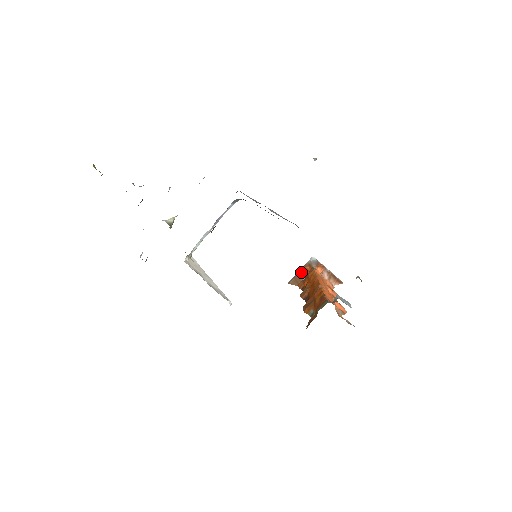
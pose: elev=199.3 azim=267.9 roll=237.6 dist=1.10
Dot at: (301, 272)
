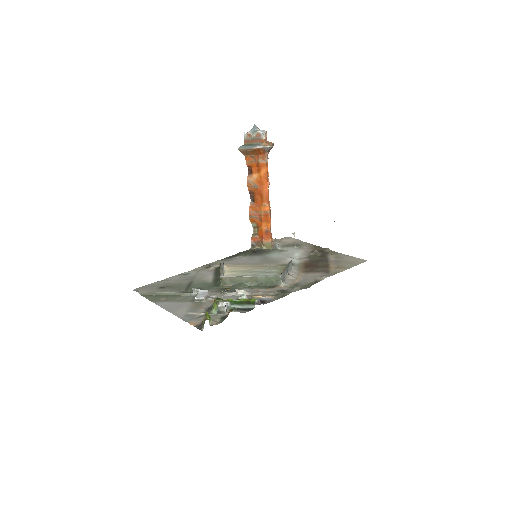
Dot at: (254, 151)
